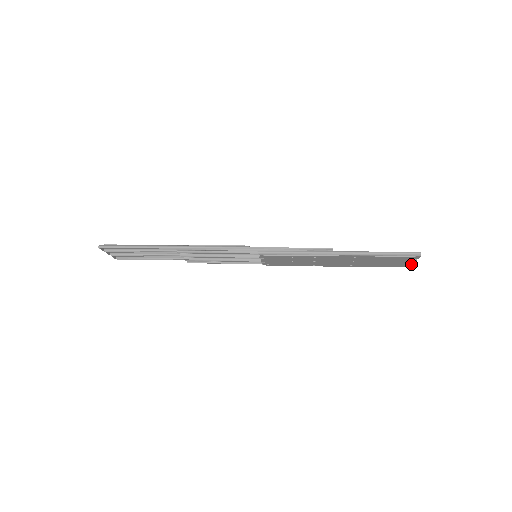
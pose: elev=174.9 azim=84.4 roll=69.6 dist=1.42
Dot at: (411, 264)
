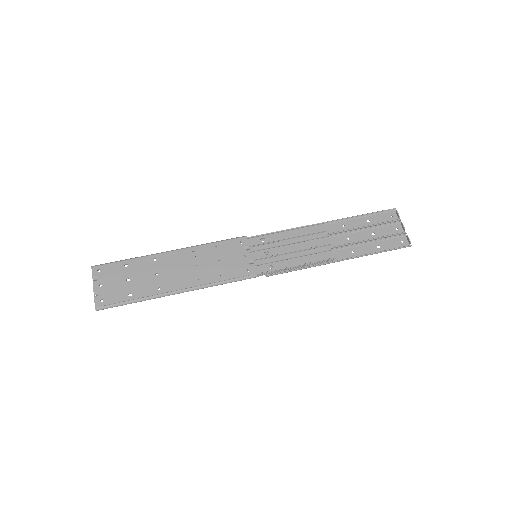
Dot at: (398, 219)
